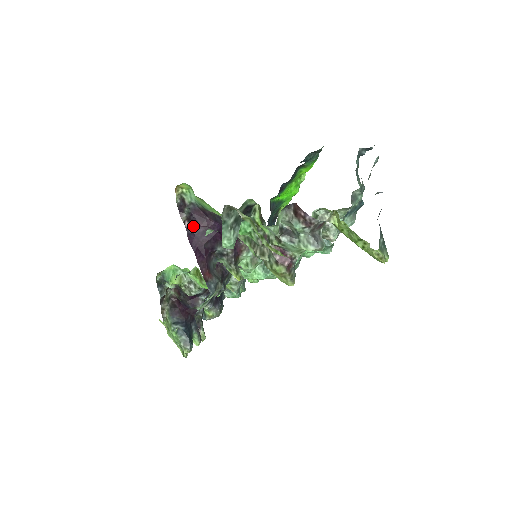
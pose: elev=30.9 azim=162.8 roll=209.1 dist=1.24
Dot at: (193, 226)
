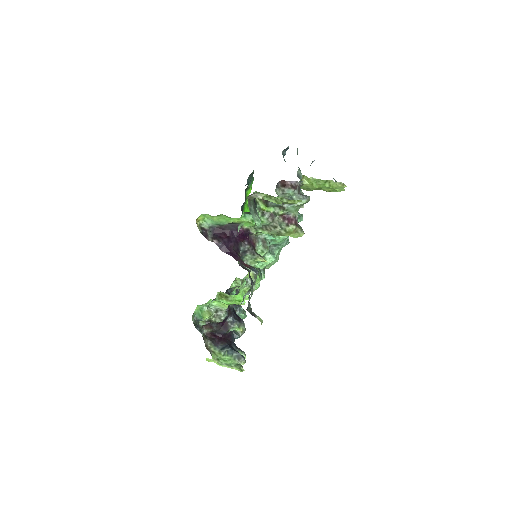
Dot at: (220, 240)
